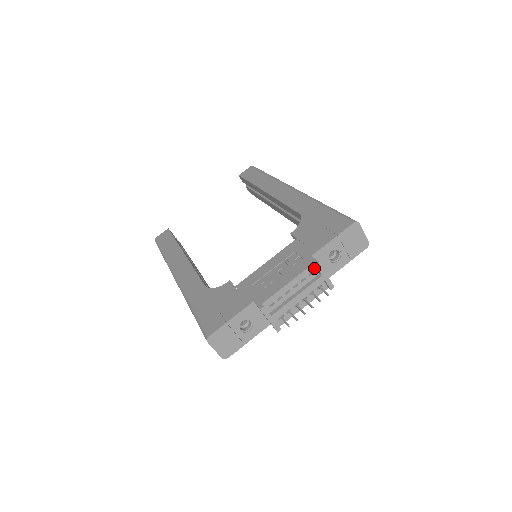
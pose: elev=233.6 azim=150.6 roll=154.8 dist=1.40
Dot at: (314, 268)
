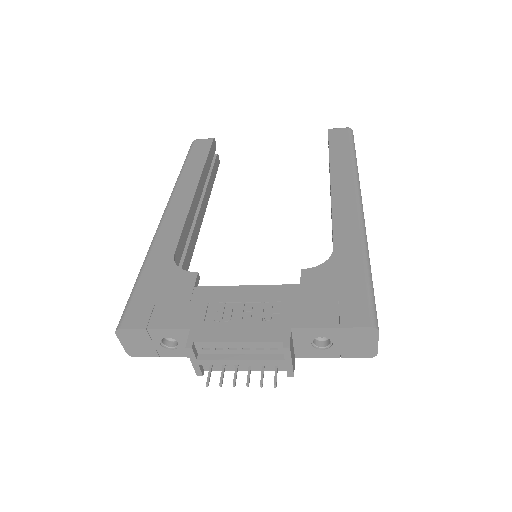
Dot at: (281, 346)
